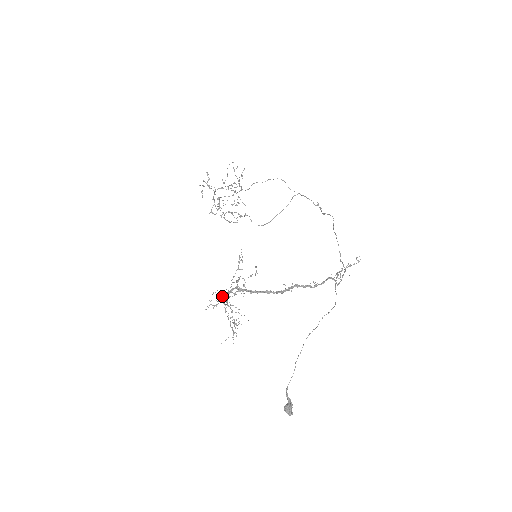
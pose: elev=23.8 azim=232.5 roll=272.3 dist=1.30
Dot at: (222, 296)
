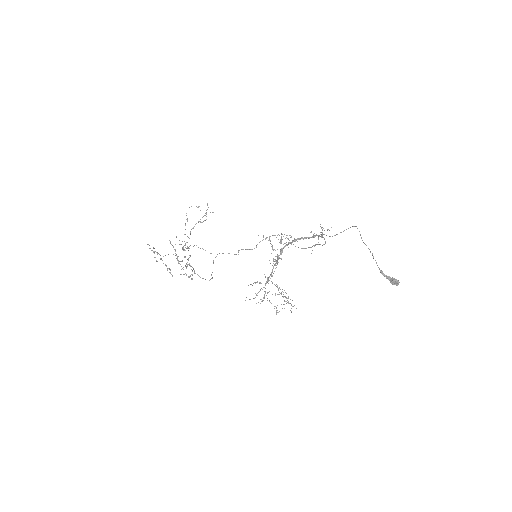
Dot at: (275, 261)
